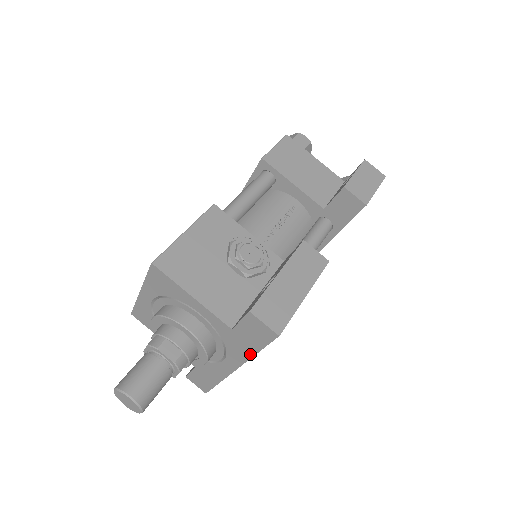
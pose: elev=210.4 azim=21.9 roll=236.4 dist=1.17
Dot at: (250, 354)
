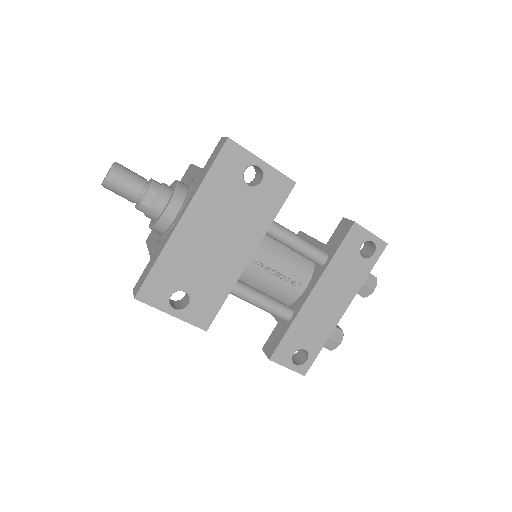
Dot at: (201, 182)
